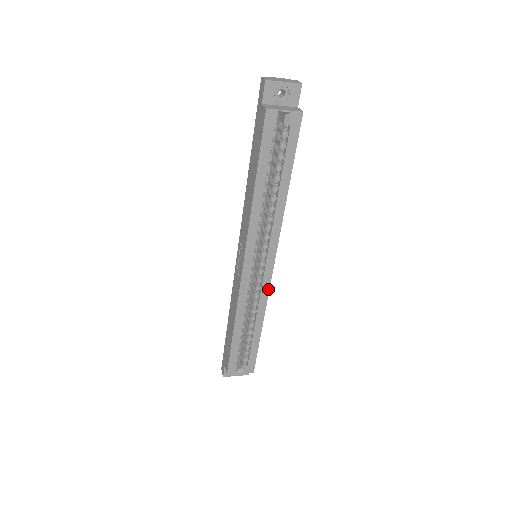
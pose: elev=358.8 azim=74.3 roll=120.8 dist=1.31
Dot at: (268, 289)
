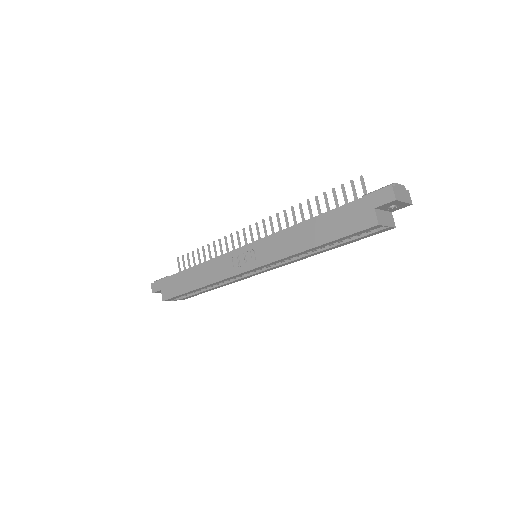
Dot at: occluded
